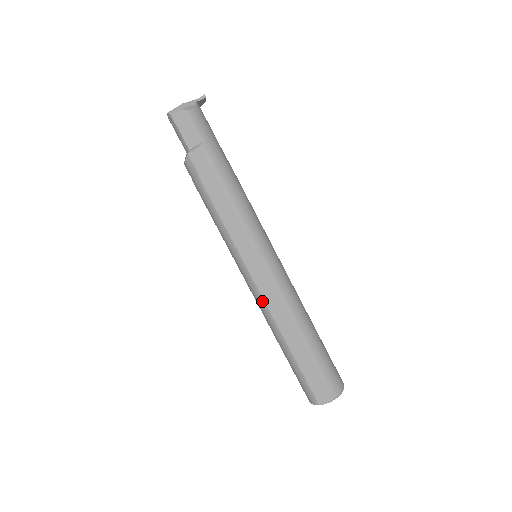
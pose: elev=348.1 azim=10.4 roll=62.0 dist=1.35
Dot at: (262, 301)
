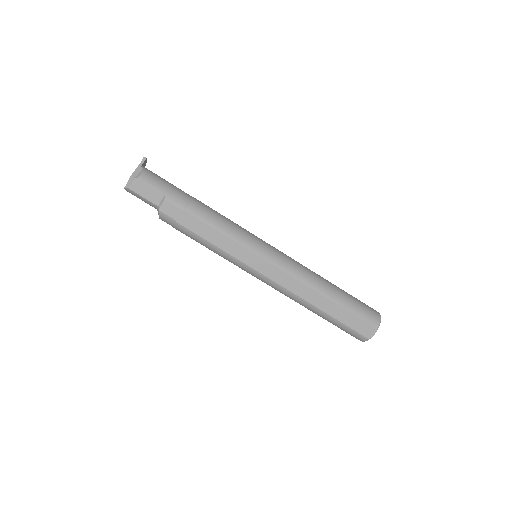
Dot at: (281, 288)
